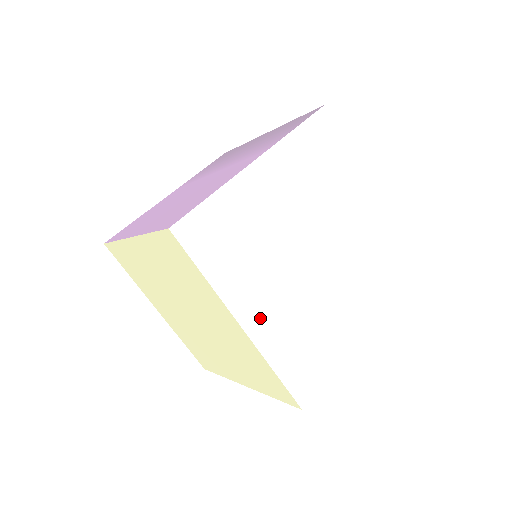
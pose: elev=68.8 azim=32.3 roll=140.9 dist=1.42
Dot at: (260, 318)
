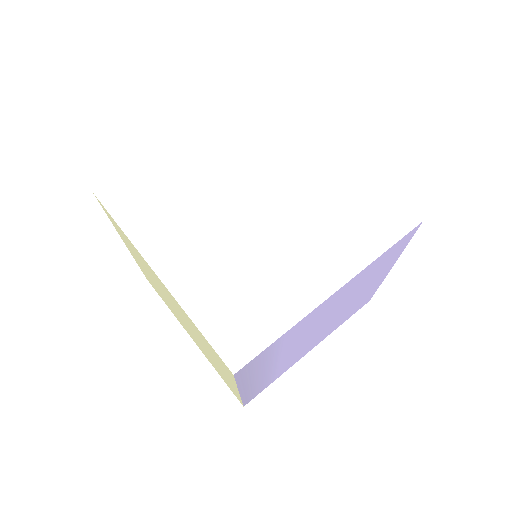
Dot at: (181, 268)
